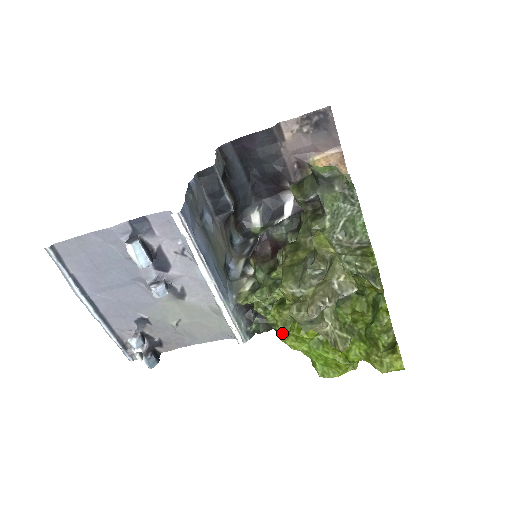
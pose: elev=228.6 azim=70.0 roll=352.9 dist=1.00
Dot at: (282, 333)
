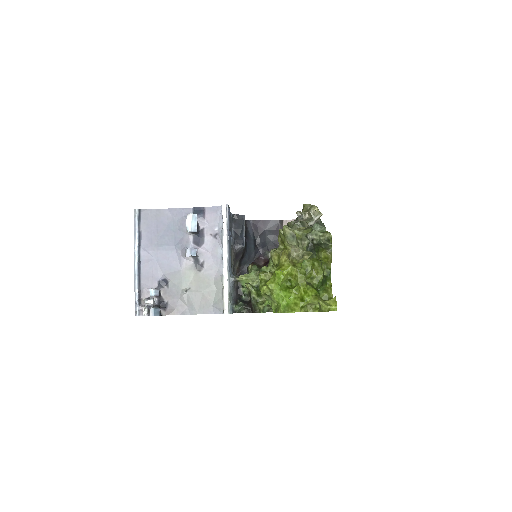
Dot at: (264, 285)
